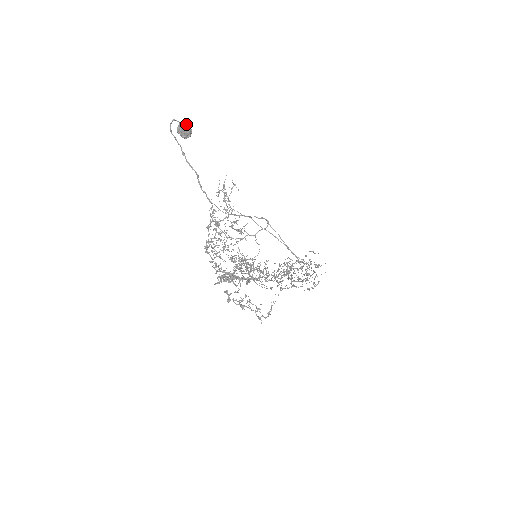
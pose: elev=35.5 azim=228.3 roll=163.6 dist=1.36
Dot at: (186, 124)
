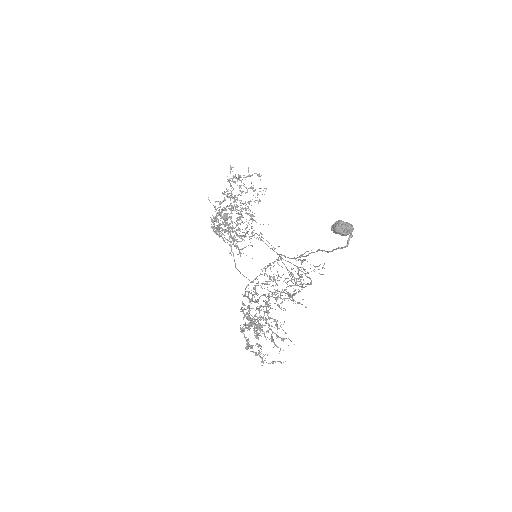
Dot at: (352, 231)
